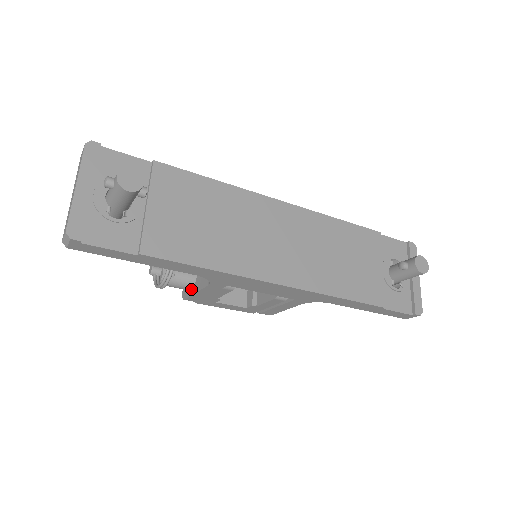
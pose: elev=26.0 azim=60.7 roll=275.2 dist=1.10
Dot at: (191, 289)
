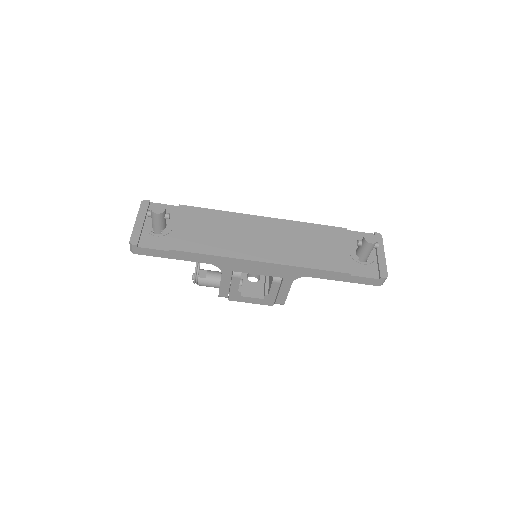
Dot at: (219, 286)
